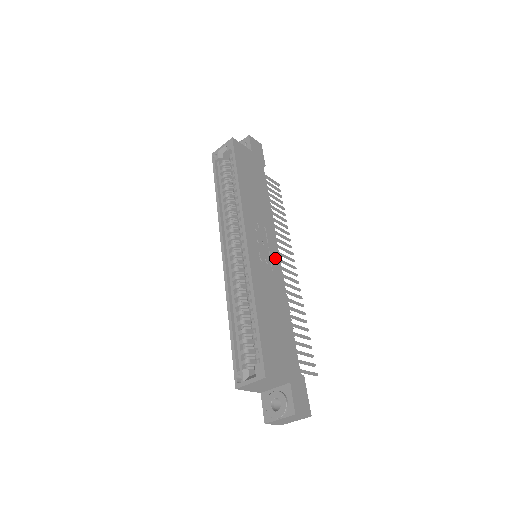
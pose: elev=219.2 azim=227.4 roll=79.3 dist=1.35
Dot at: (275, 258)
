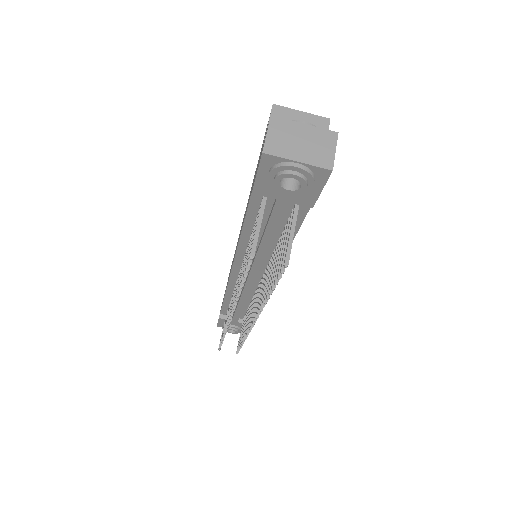
Dot at: occluded
